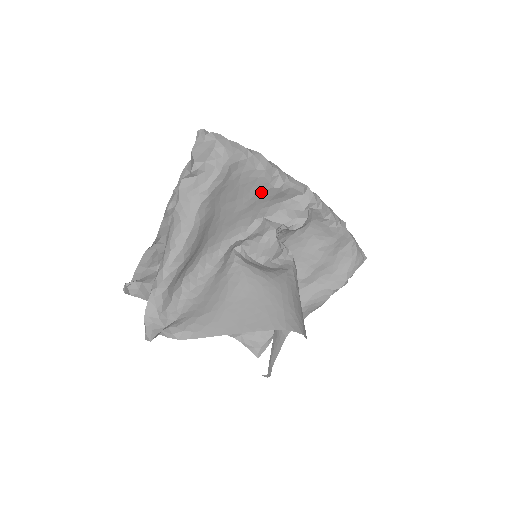
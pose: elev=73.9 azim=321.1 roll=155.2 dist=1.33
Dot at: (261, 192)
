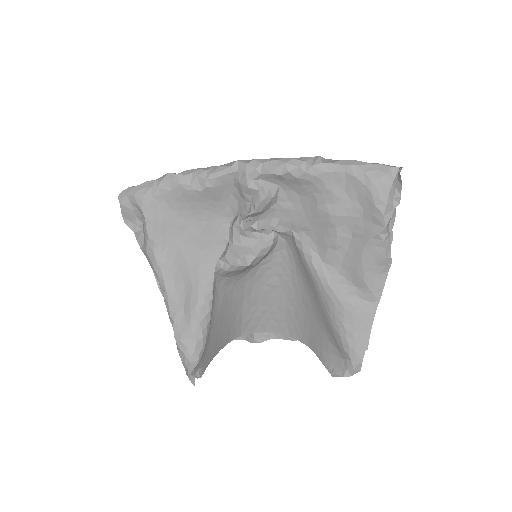
Dot at: (201, 202)
